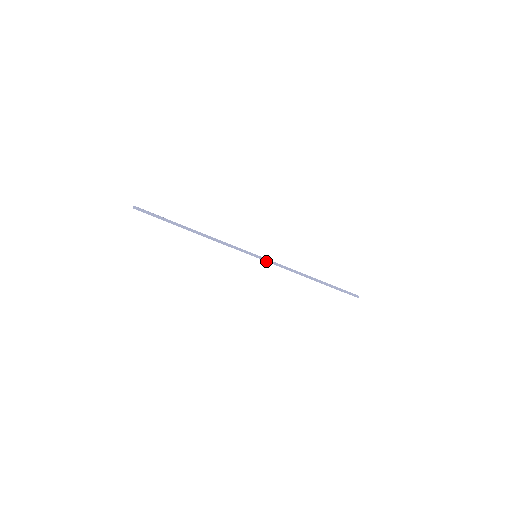
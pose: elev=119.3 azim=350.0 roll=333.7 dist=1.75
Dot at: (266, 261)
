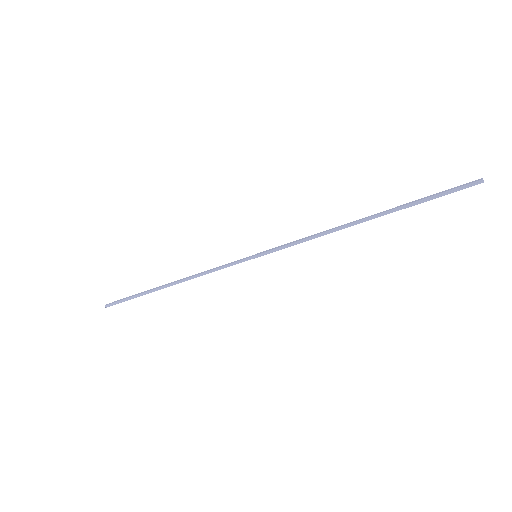
Dot at: occluded
